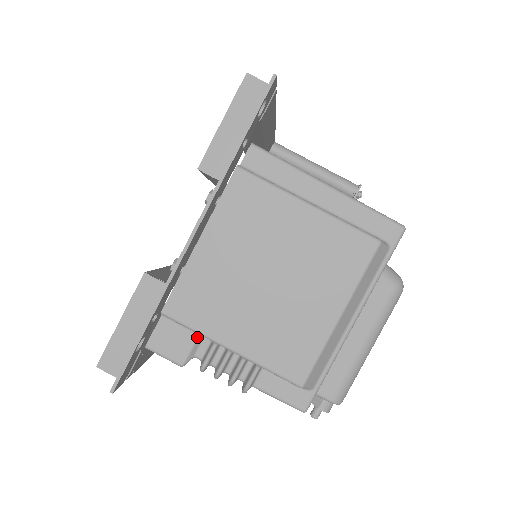
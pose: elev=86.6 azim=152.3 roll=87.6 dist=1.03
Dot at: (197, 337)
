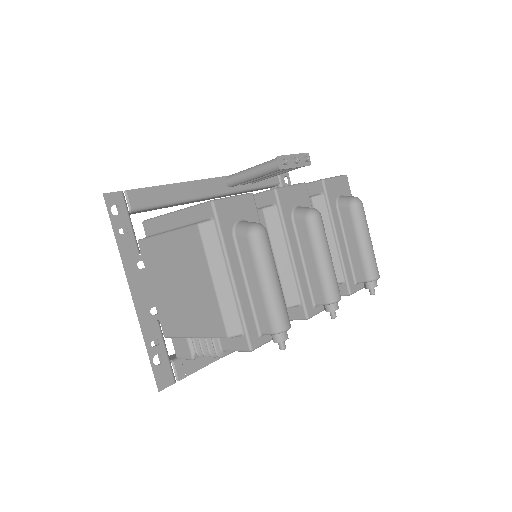
Dot at: (187, 339)
